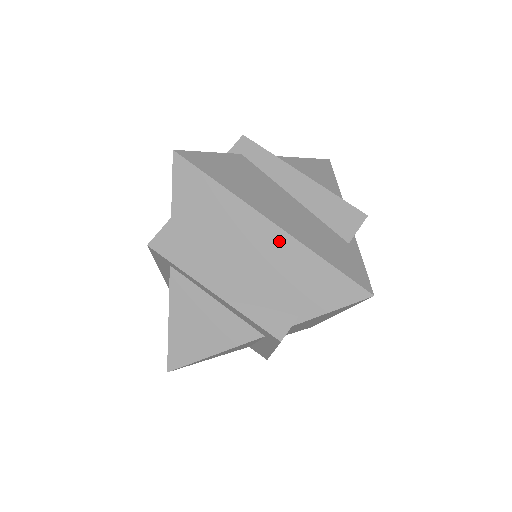
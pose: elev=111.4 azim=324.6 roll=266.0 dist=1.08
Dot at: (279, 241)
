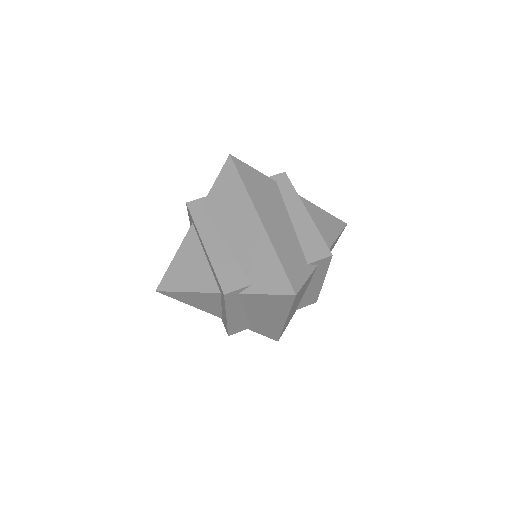
Dot at: (259, 234)
